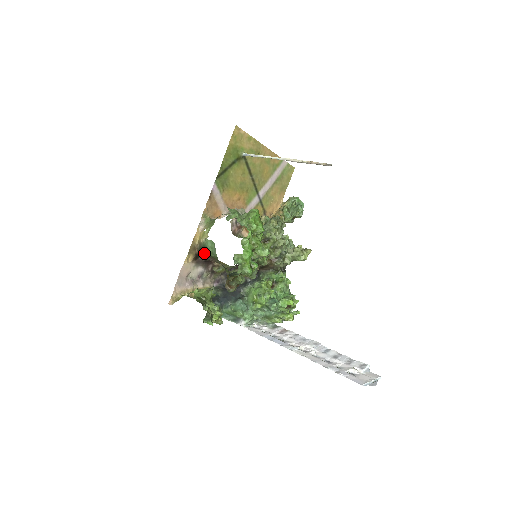
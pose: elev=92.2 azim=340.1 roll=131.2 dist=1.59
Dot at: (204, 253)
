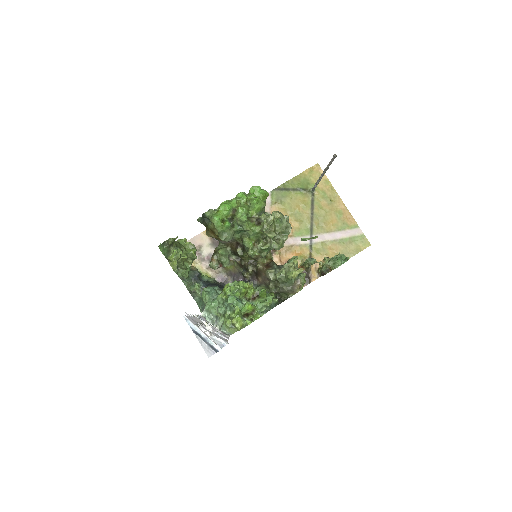
Dot at: occluded
